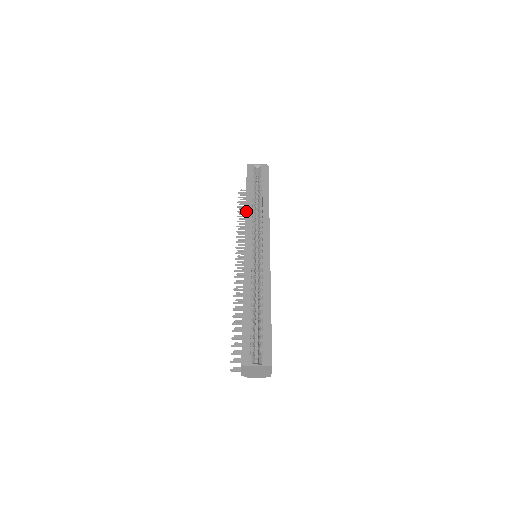
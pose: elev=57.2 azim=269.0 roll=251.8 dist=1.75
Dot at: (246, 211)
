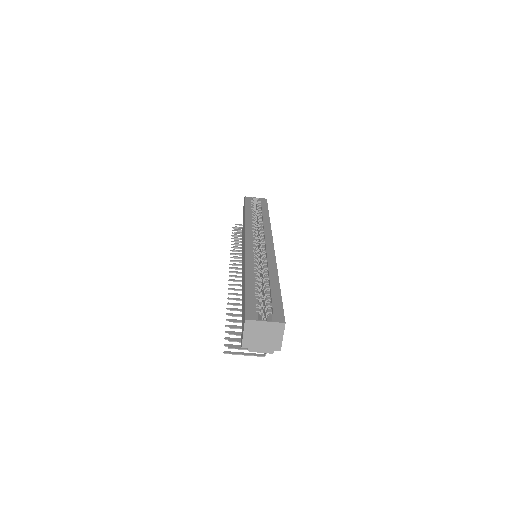
Dot at: (245, 220)
